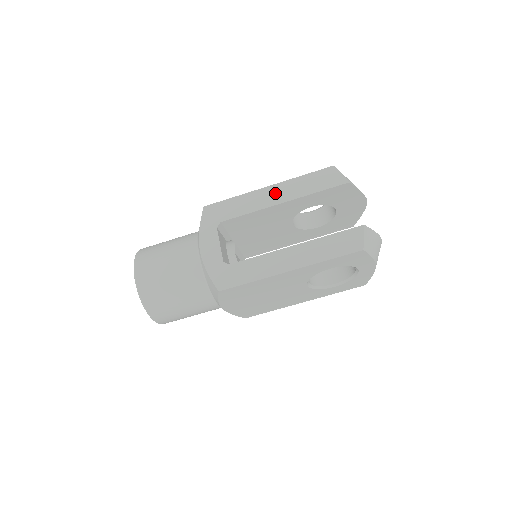
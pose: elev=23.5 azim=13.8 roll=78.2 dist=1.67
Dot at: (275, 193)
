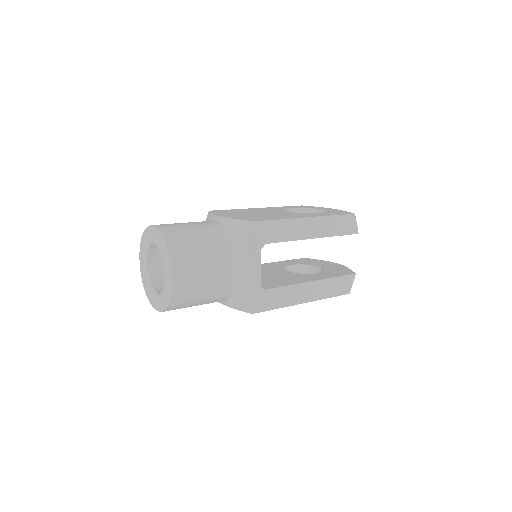
Dot at: (312, 227)
